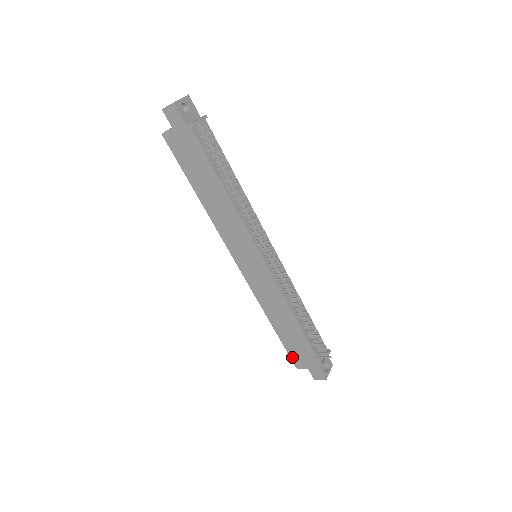
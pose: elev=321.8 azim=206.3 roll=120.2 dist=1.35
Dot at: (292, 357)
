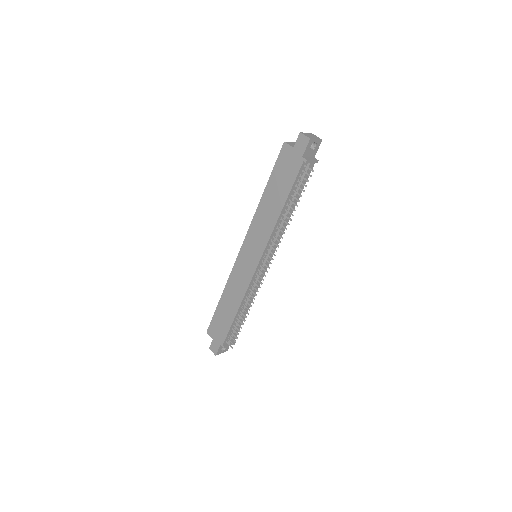
Dot at: (211, 324)
